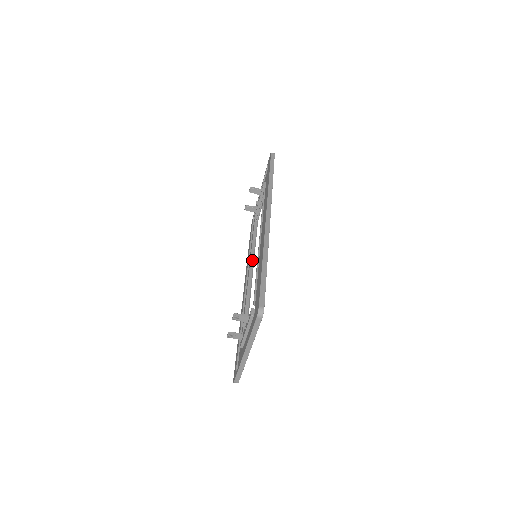
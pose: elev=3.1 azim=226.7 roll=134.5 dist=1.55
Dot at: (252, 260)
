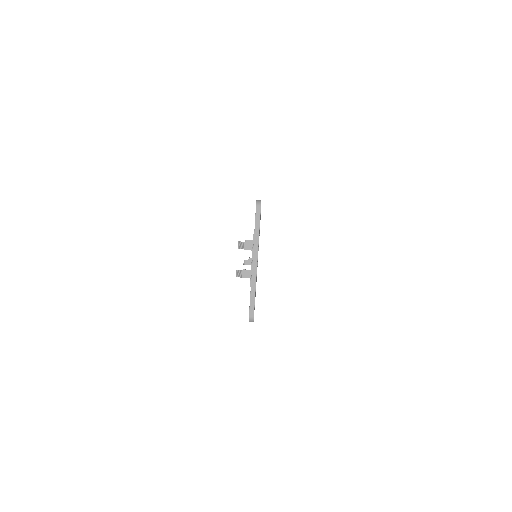
Dot at: occluded
